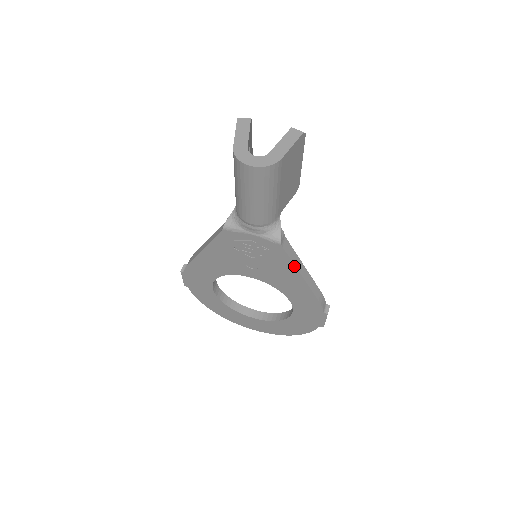
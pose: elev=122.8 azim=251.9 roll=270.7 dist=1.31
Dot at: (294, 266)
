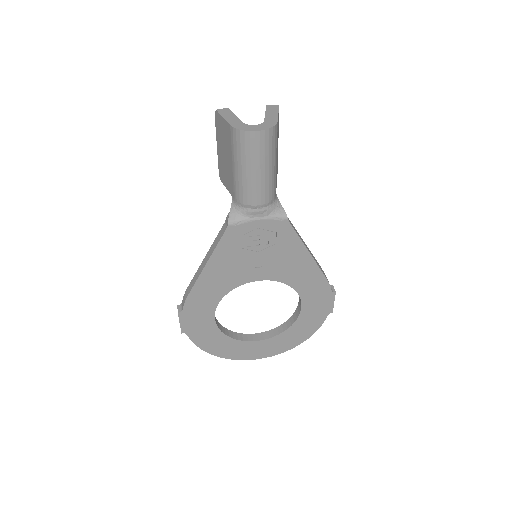
Dot at: (301, 242)
